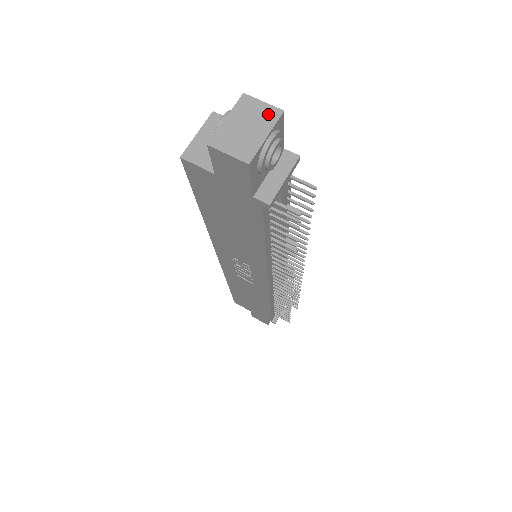
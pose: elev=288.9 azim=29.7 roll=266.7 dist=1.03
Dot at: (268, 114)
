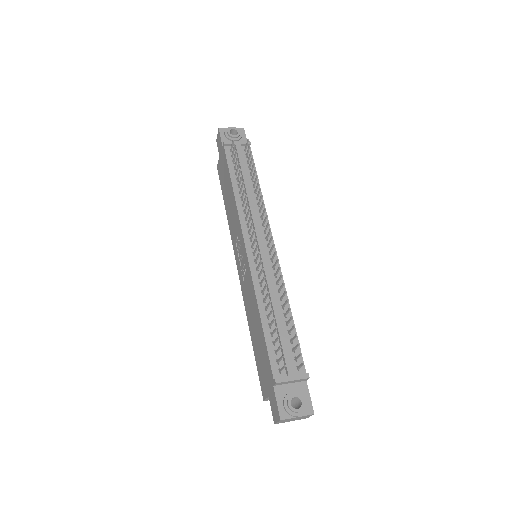
Dot at: occluded
